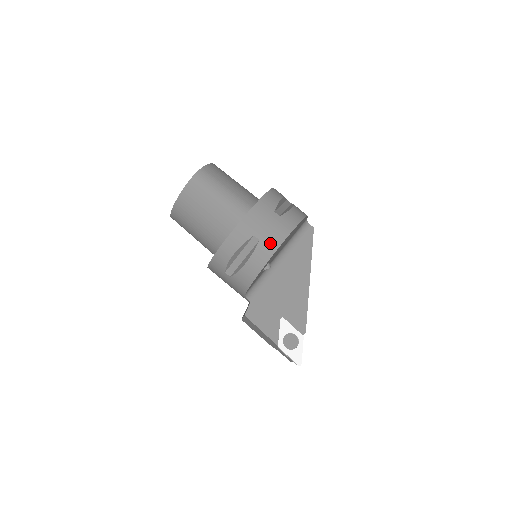
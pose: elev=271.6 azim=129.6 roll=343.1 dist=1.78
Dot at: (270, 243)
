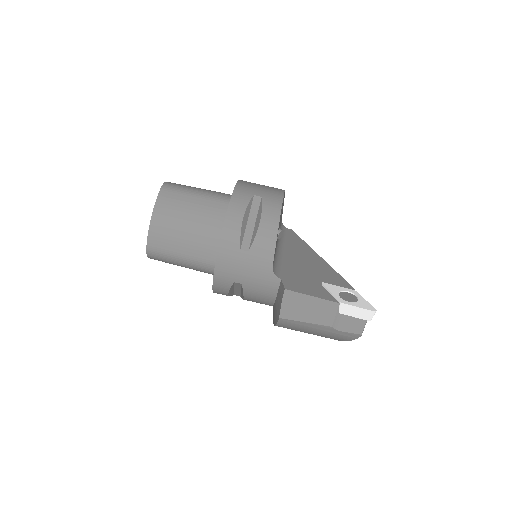
Dot at: (273, 197)
